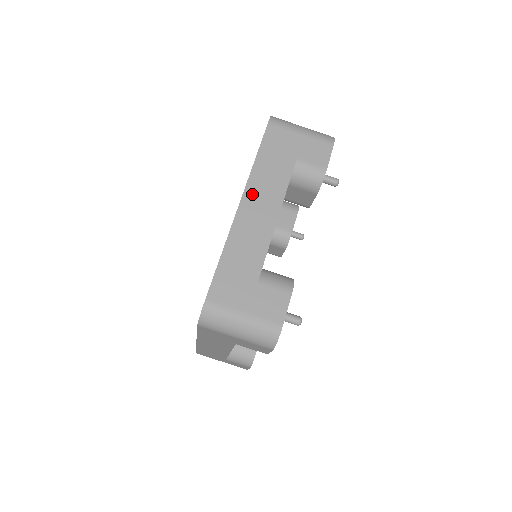
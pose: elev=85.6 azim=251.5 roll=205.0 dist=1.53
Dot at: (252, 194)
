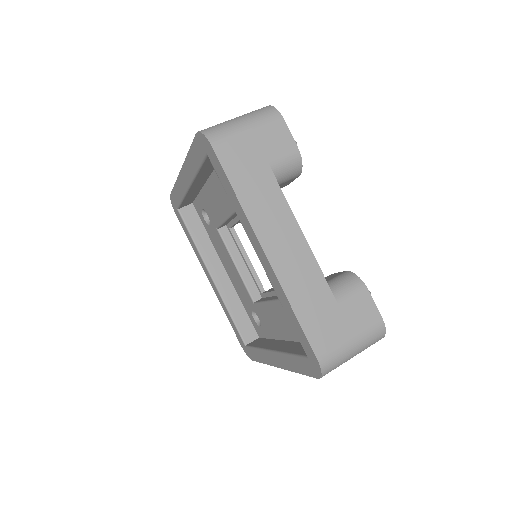
Dot at: (265, 233)
